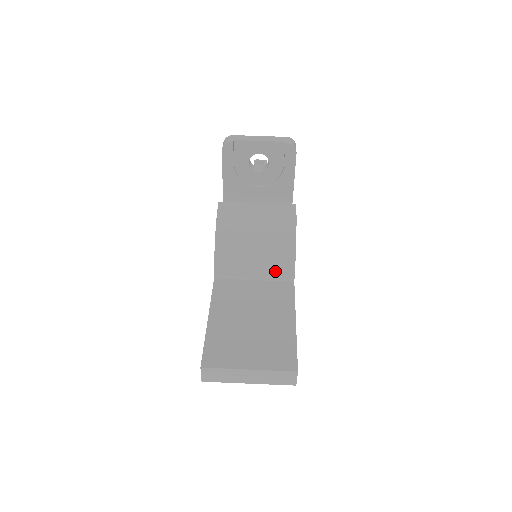
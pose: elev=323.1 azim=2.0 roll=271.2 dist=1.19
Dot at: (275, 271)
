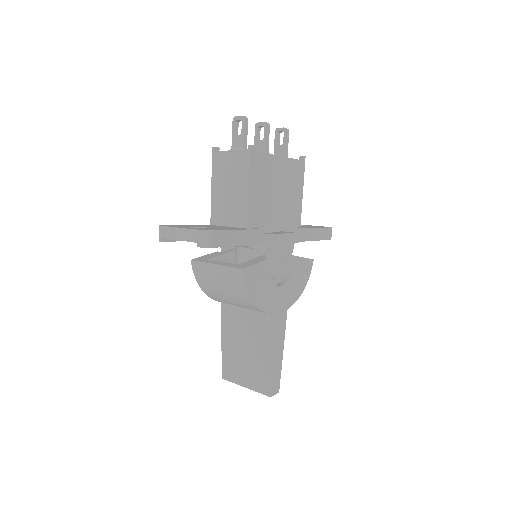
Dot at: (253, 309)
